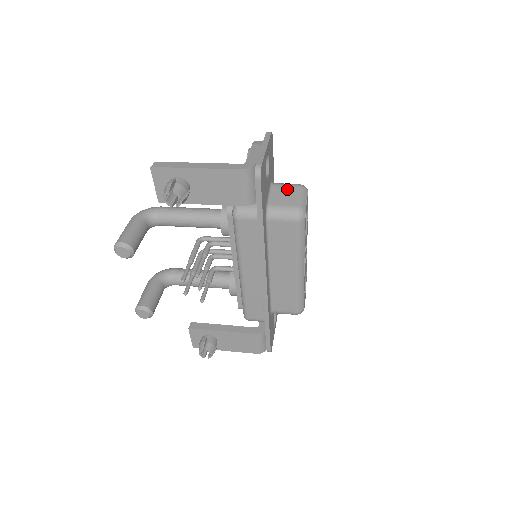
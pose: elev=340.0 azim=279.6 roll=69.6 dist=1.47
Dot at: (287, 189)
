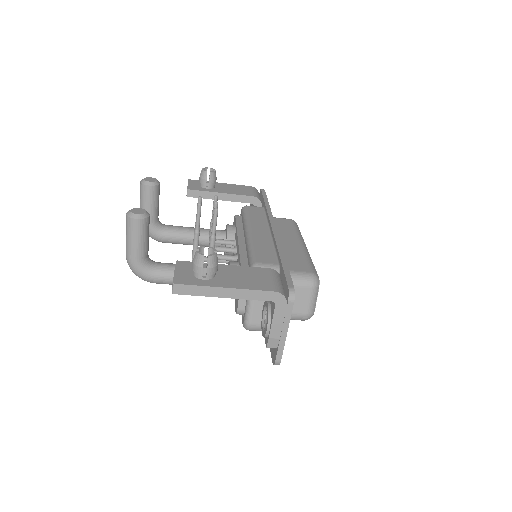
Dot at: occluded
